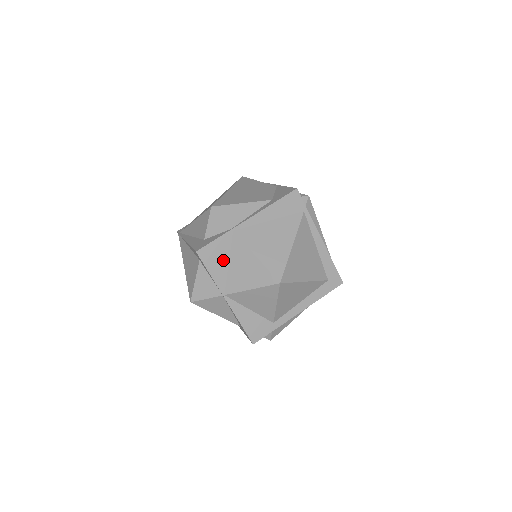
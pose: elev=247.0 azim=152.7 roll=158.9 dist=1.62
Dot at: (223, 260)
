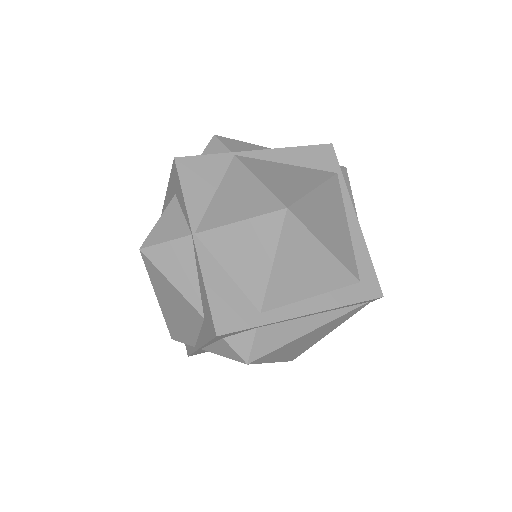
Dot at: (209, 185)
